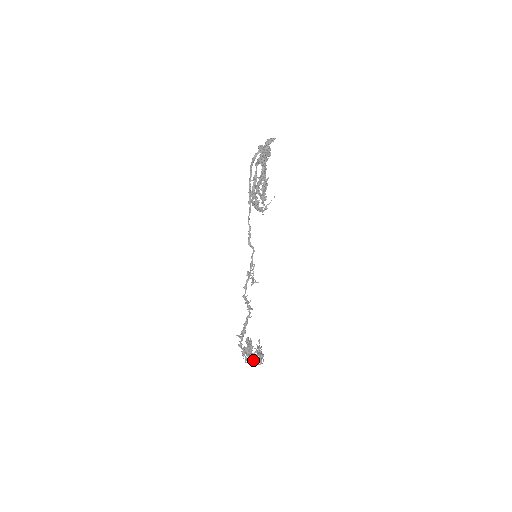
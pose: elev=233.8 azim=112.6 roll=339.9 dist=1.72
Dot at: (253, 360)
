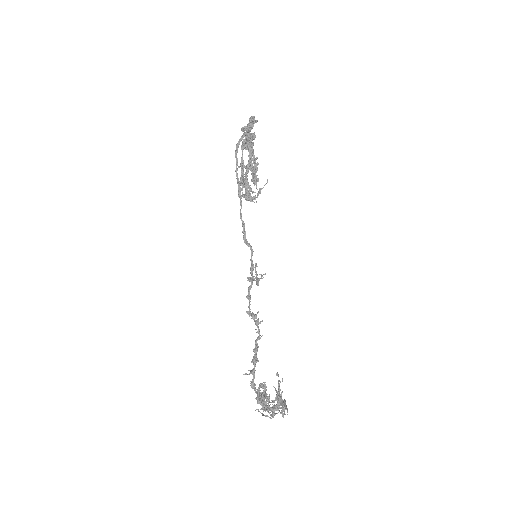
Dot at: (274, 406)
